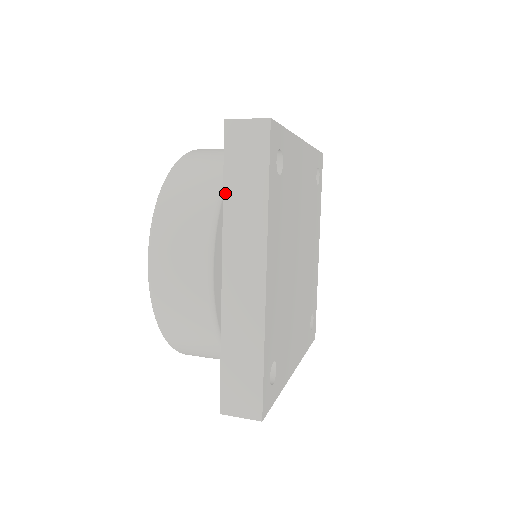
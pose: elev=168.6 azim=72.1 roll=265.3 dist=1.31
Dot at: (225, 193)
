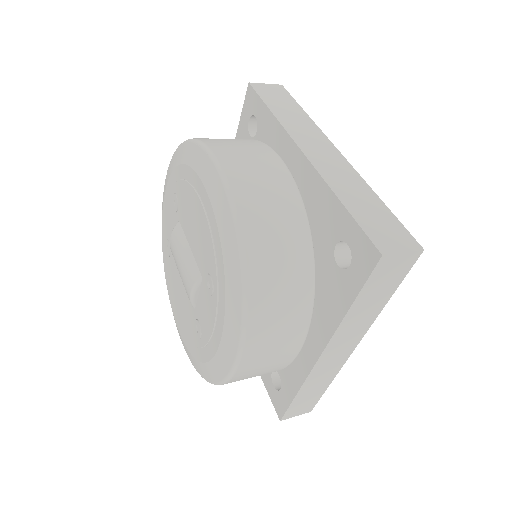
Dot at: (351, 309)
